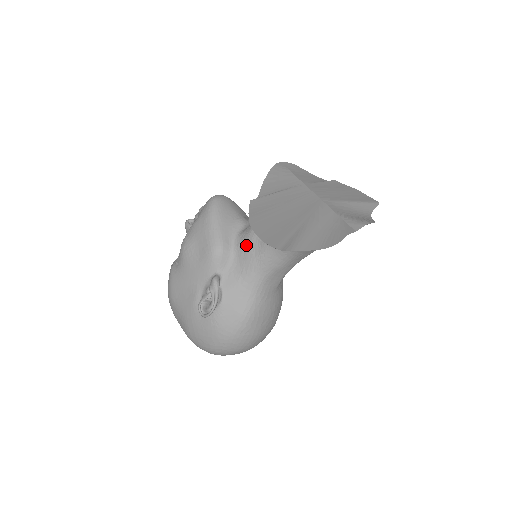
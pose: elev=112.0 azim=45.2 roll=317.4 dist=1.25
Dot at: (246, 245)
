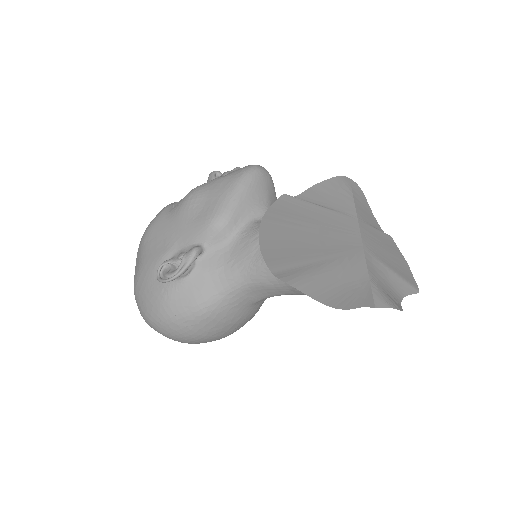
Dot at: (252, 238)
